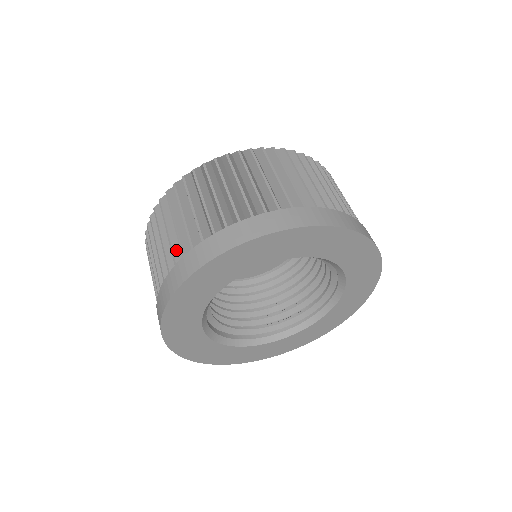
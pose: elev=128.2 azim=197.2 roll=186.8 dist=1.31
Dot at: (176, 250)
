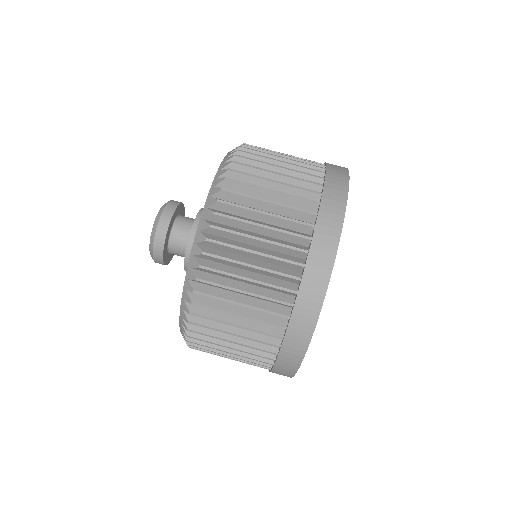
Dot at: (292, 231)
